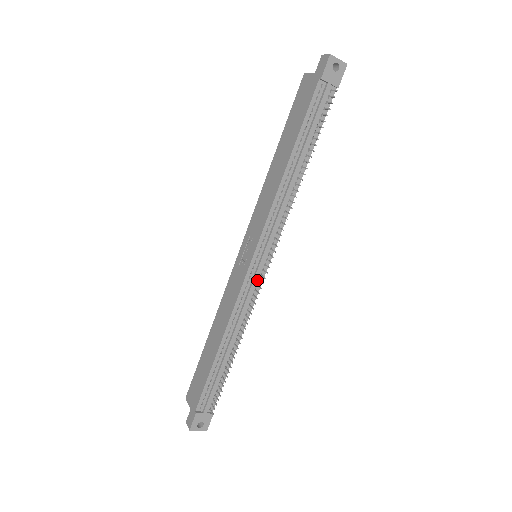
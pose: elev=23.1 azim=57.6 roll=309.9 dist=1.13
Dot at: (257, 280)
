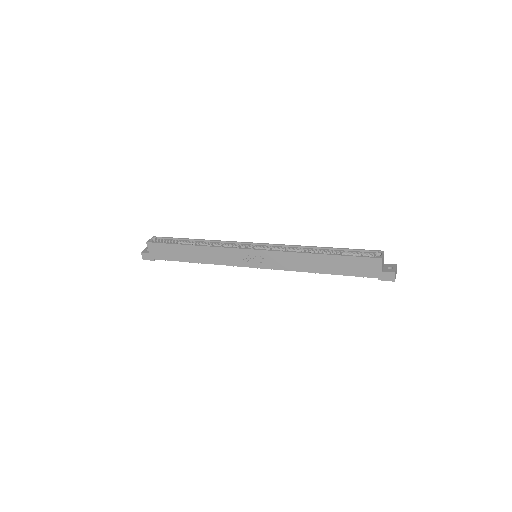
Dot at: occluded
